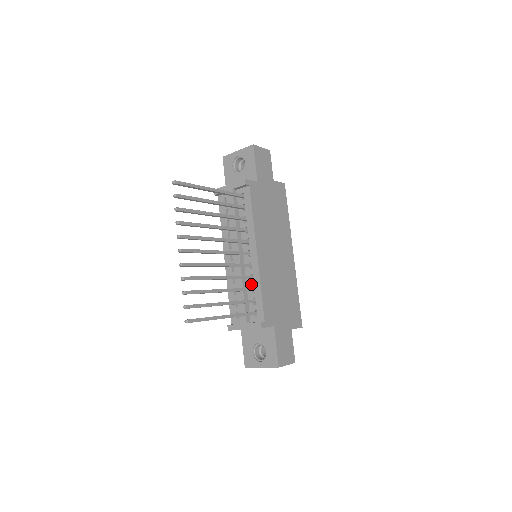
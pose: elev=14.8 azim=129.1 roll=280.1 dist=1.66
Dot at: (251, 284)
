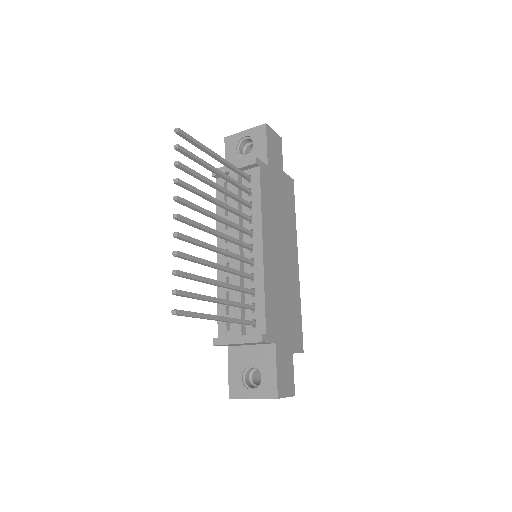
Dot at: (251, 286)
